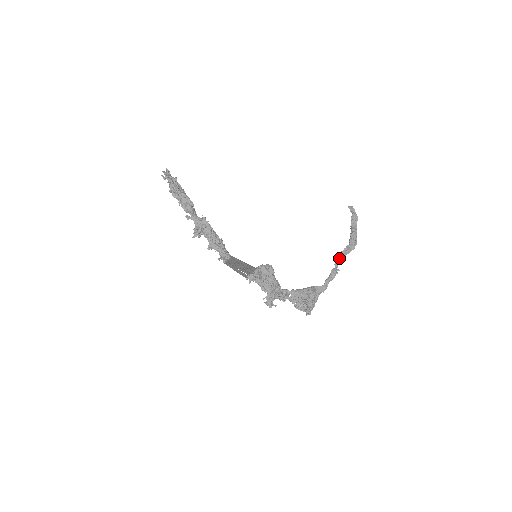
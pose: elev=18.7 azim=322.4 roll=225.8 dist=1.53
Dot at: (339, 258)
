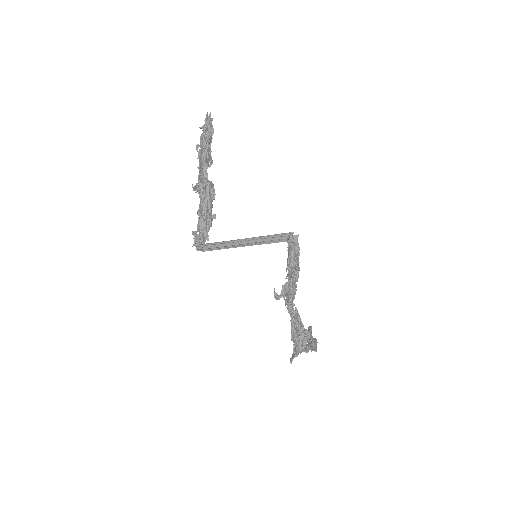
Dot at: (314, 340)
